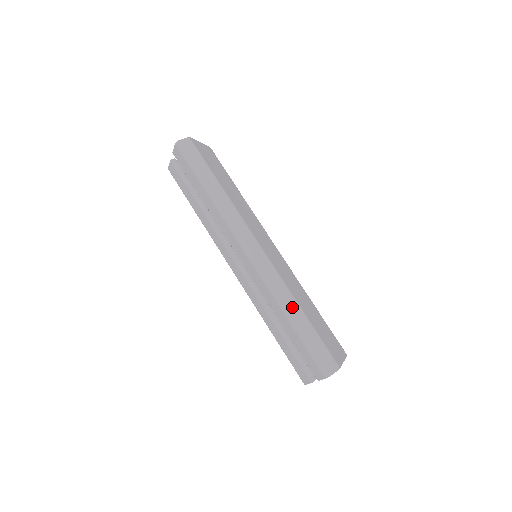
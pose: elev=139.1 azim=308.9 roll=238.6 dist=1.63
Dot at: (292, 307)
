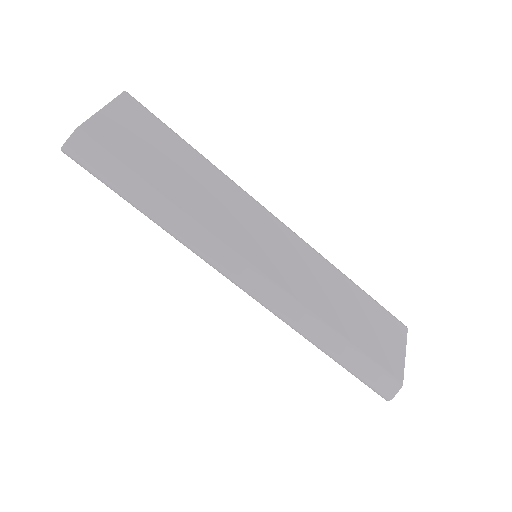
Dot at: (325, 338)
